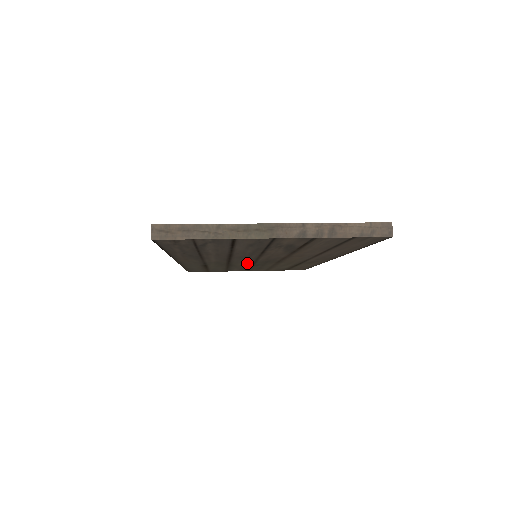
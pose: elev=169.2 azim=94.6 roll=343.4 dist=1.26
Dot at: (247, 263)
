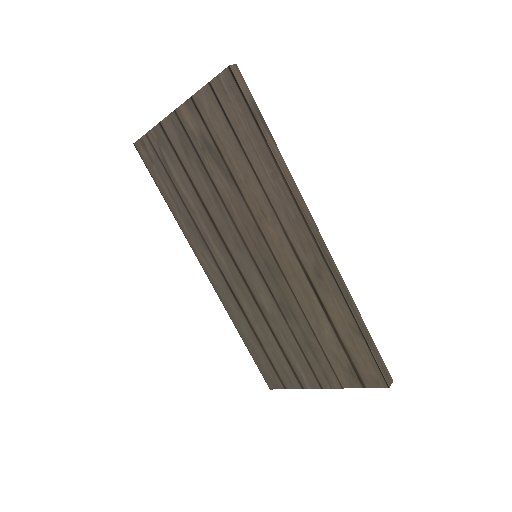
Dot at: (264, 288)
